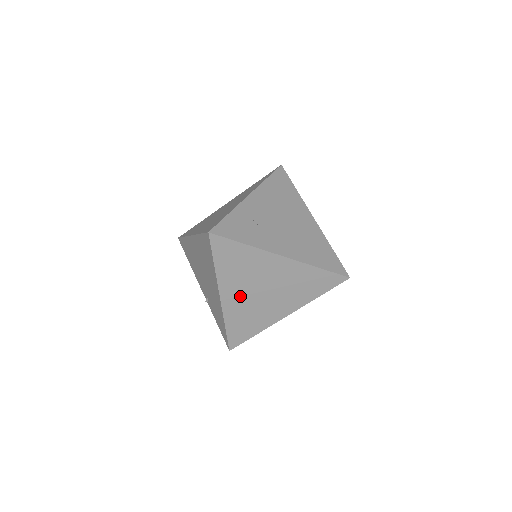
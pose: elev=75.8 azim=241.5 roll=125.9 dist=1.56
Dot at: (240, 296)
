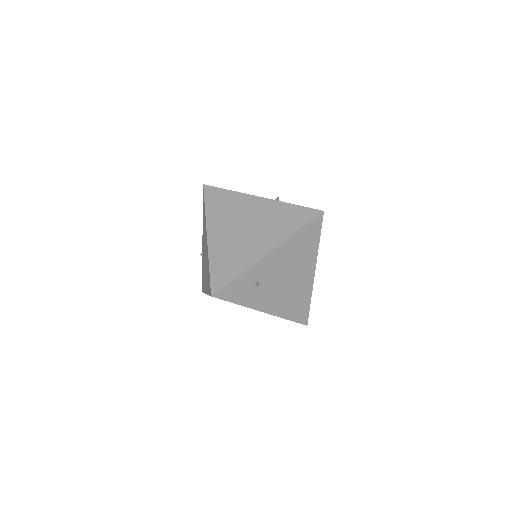
Dot at: occluded
